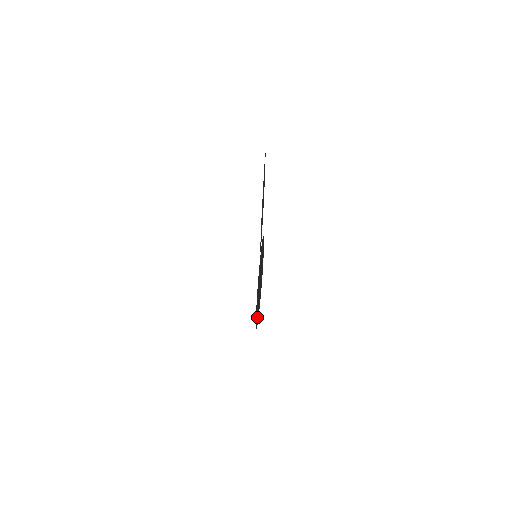
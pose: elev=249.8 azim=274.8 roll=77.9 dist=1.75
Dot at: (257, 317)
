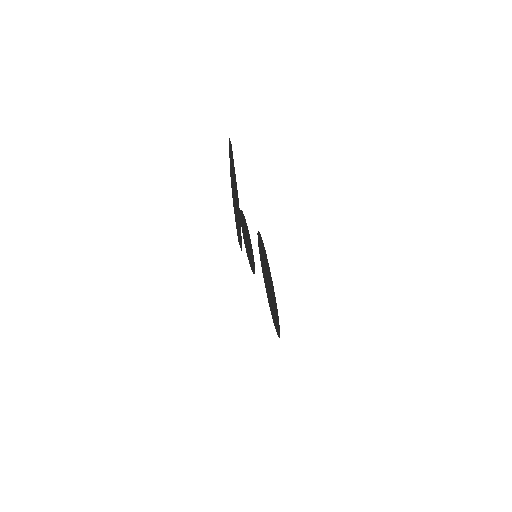
Dot at: occluded
